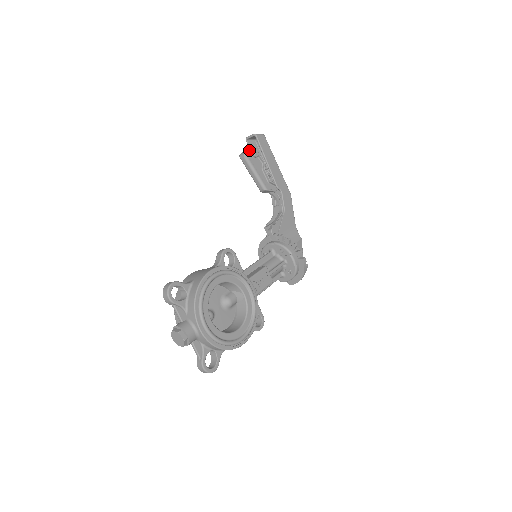
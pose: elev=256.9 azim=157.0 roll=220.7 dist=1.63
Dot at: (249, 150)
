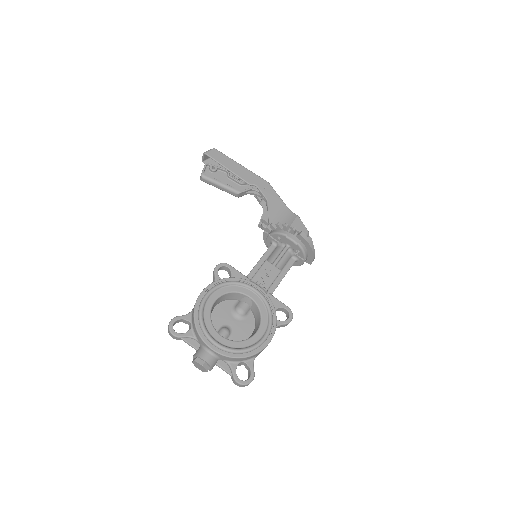
Dot at: (206, 169)
